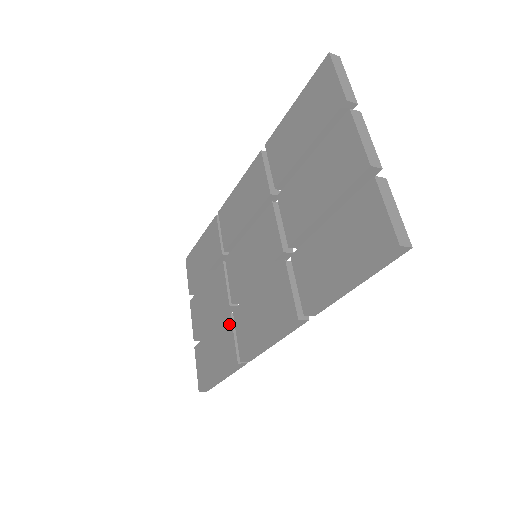
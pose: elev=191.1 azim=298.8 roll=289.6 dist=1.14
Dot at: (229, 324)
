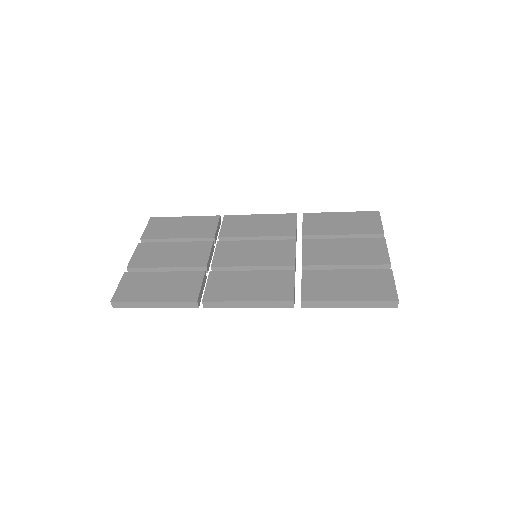
Dot at: (199, 276)
